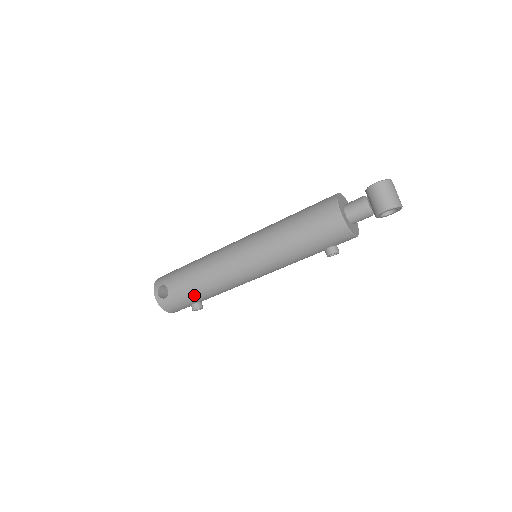
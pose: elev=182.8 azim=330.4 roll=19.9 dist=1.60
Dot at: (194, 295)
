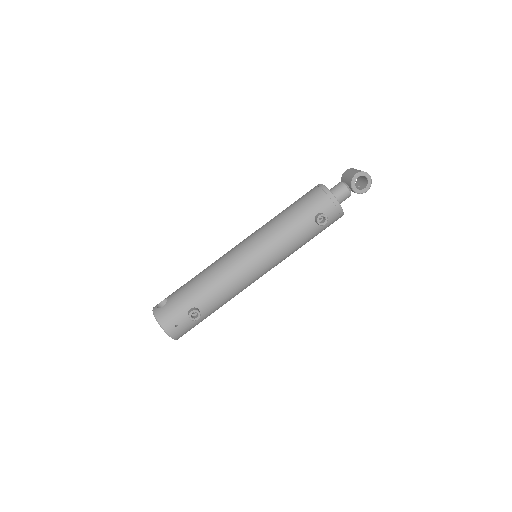
Dot at: (193, 294)
